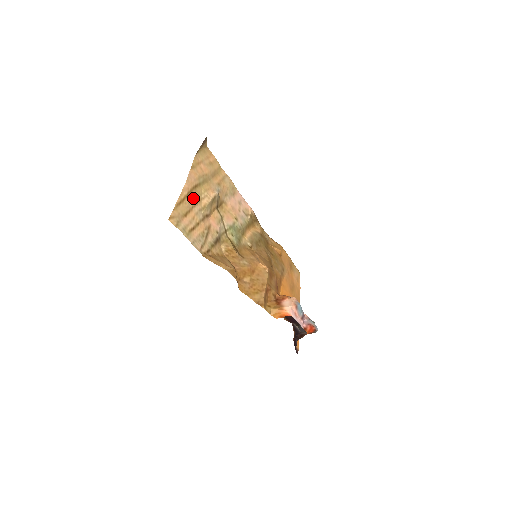
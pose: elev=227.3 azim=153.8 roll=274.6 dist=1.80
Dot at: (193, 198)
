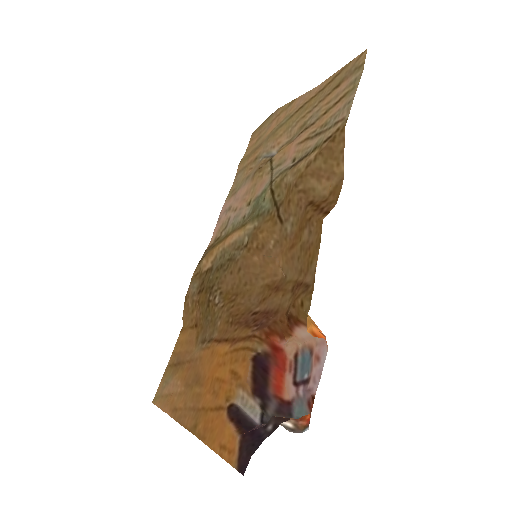
Dot at: (313, 103)
